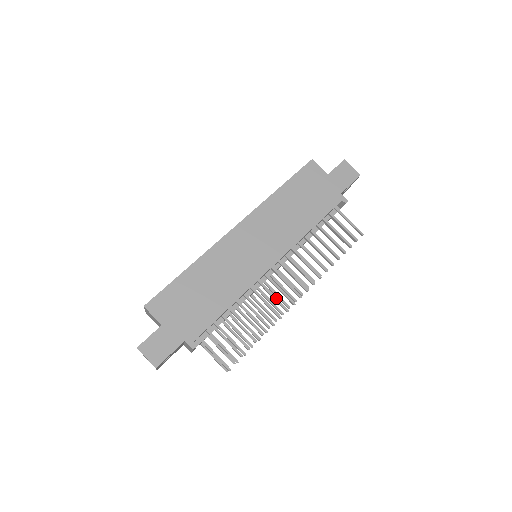
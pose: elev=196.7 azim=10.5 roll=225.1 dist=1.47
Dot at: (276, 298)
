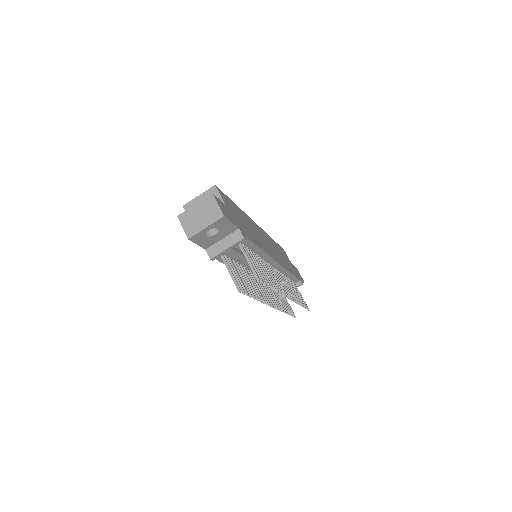
Dot at: (277, 281)
